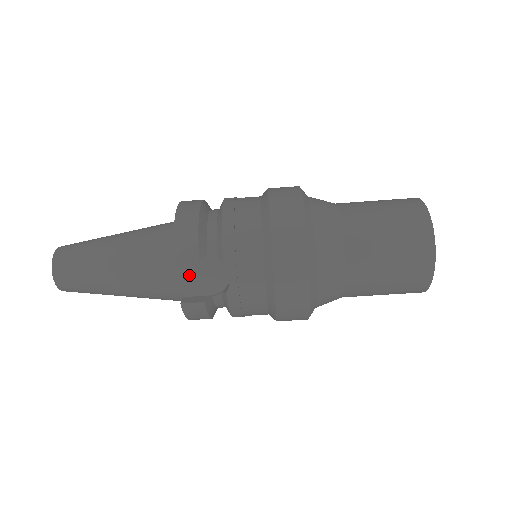
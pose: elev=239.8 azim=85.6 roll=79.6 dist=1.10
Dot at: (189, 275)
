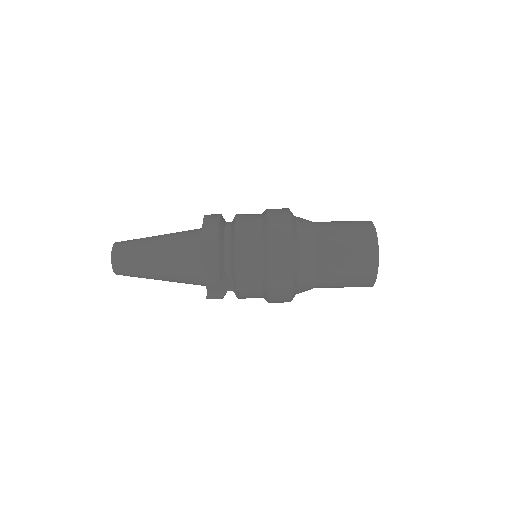
Dot at: occluded
